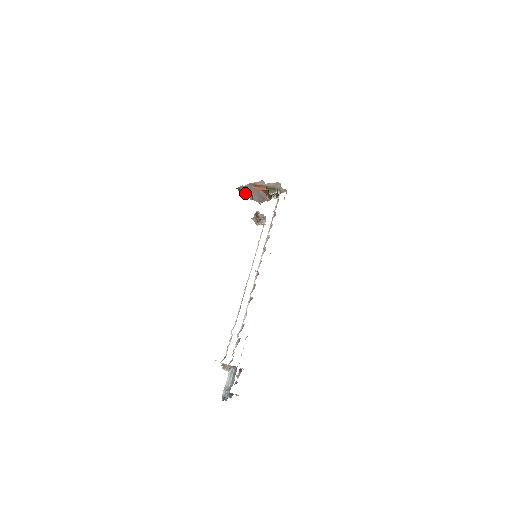
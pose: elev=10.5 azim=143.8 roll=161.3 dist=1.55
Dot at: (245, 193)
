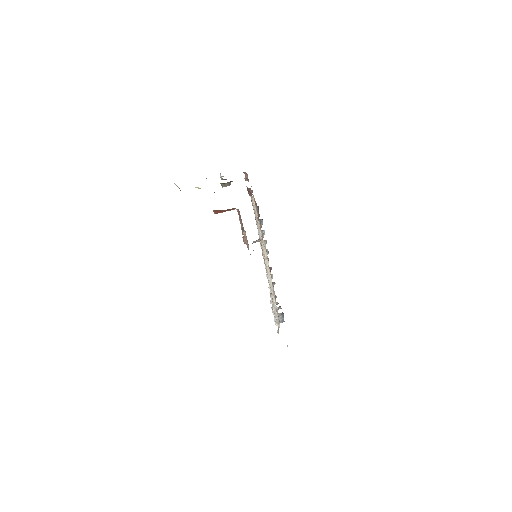
Dot at: occluded
